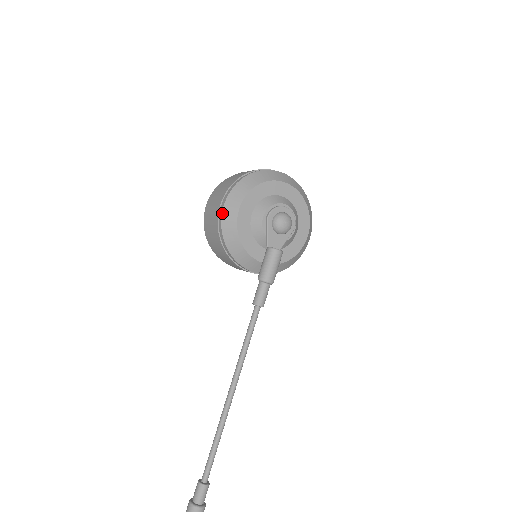
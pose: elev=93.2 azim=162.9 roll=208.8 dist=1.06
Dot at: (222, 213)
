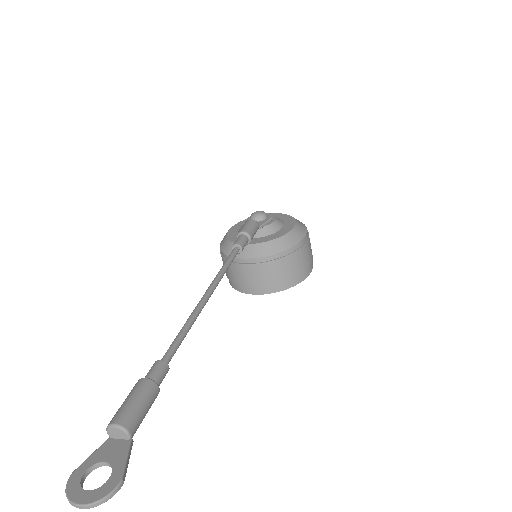
Dot at: occluded
